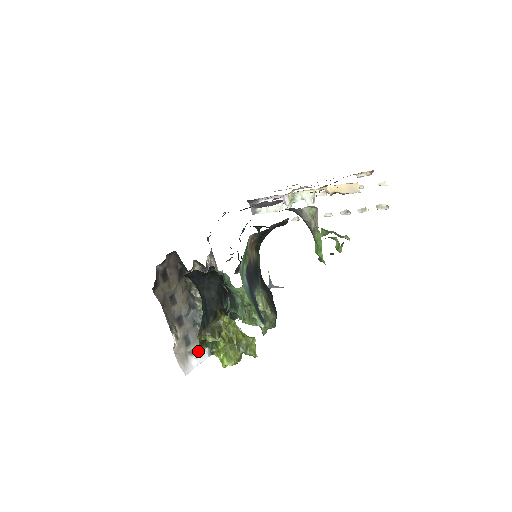
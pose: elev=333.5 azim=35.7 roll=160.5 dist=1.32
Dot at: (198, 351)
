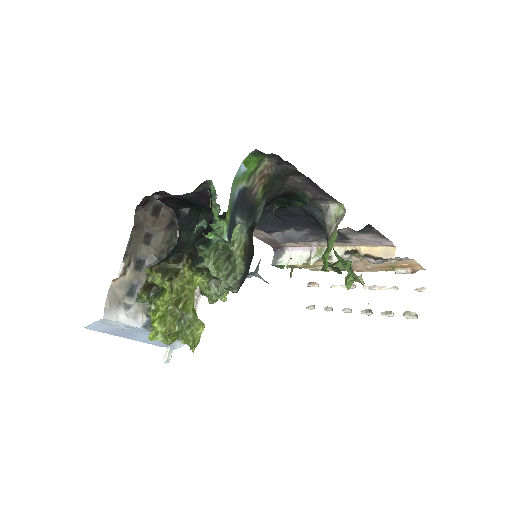
Dot at: (135, 312)
